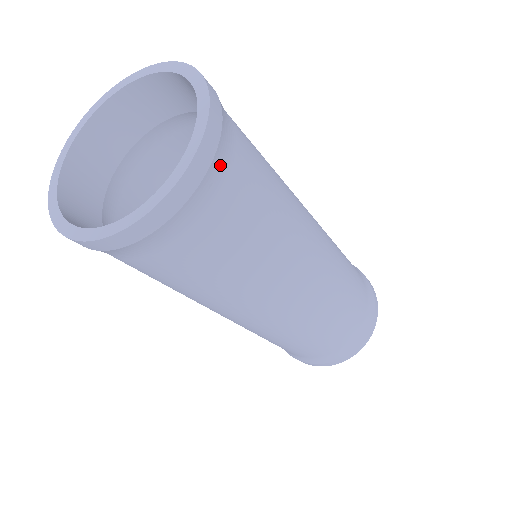
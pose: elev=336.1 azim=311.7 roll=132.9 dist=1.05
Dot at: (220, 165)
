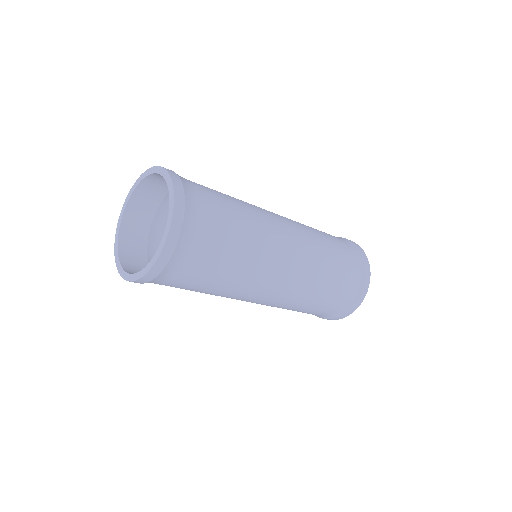
Dot at: (172, 267)
